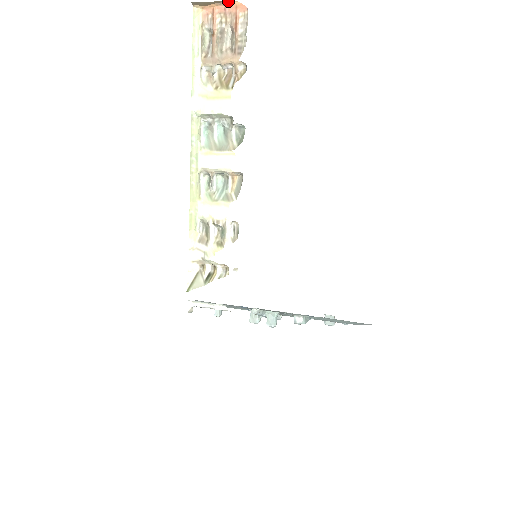
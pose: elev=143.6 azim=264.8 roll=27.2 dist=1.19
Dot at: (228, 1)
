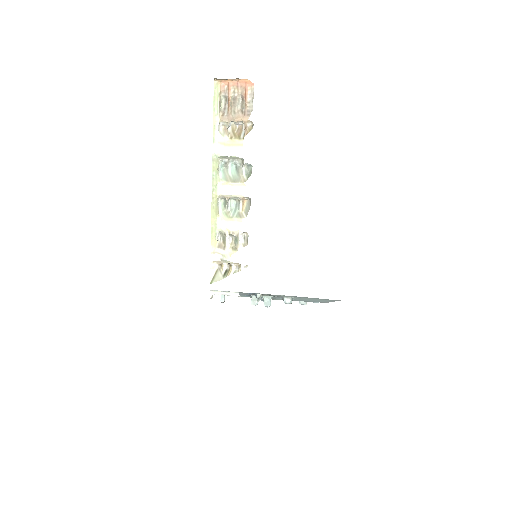
Dot at: occluded
